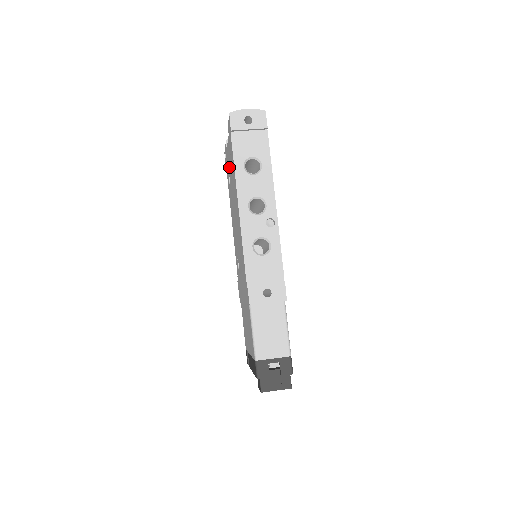
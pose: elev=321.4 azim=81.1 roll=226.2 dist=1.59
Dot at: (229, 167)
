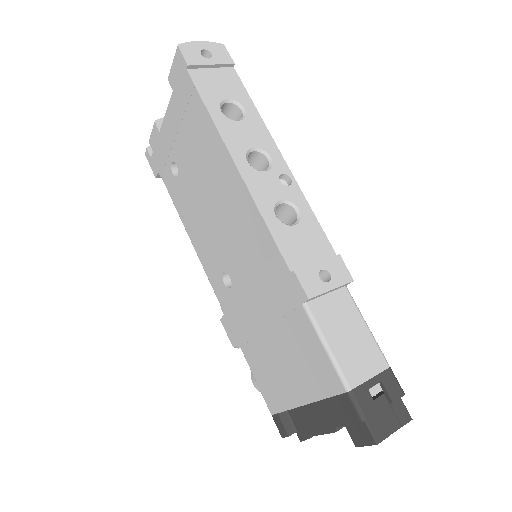
Dot at: (176, 146)
